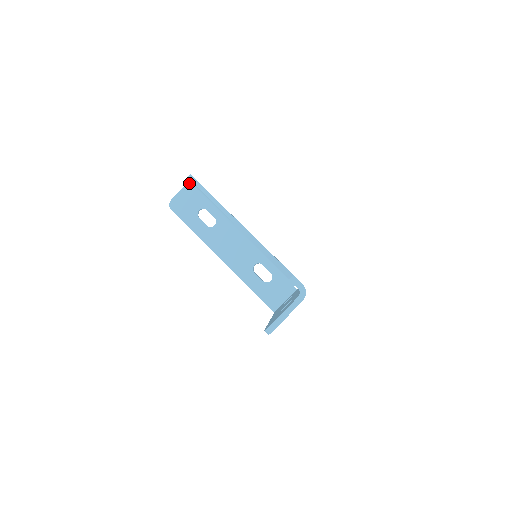
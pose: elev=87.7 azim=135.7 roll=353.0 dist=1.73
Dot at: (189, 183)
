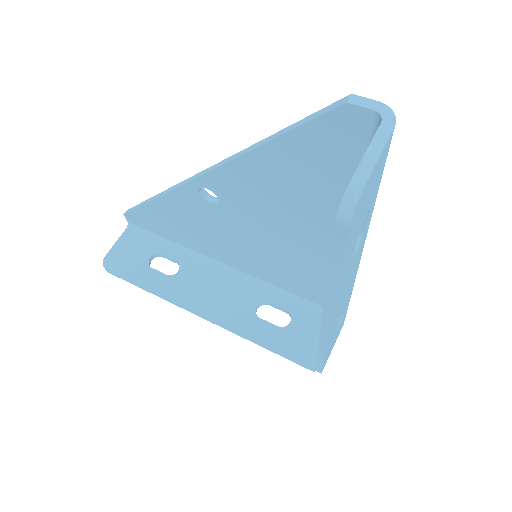
Dot at: (128, 229)
